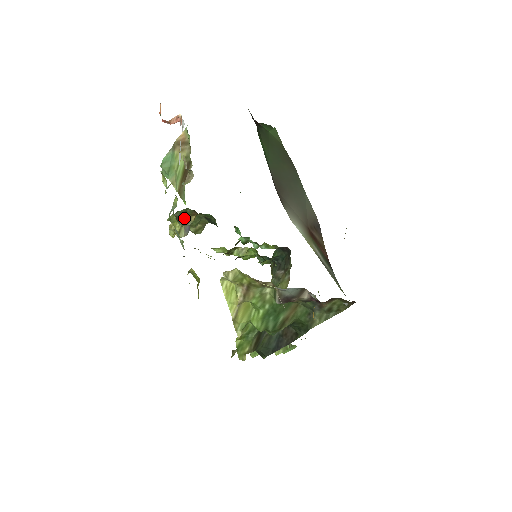
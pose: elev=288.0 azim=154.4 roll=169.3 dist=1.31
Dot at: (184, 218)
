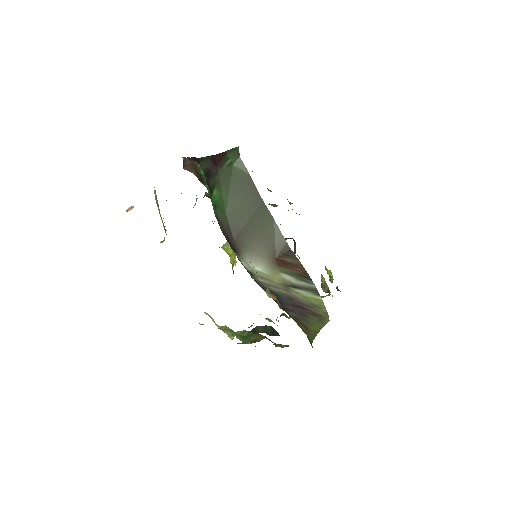
Dot at: occluded
